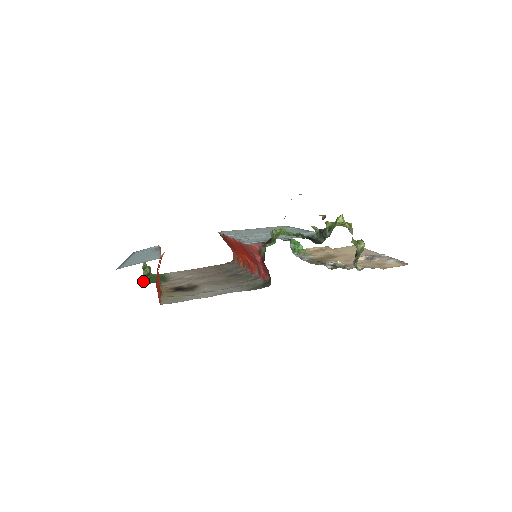
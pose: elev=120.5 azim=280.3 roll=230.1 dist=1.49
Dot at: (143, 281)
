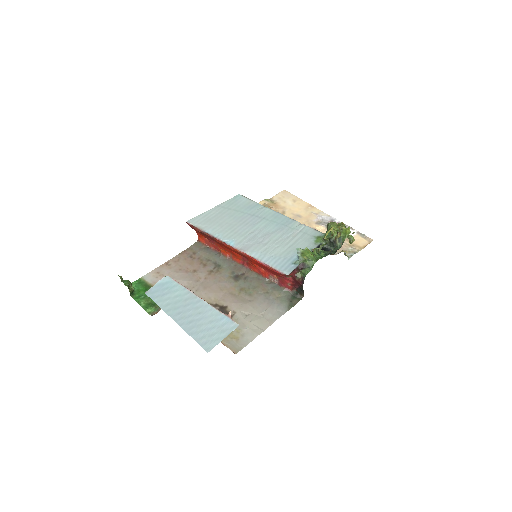
Dot at: (141, 304)
